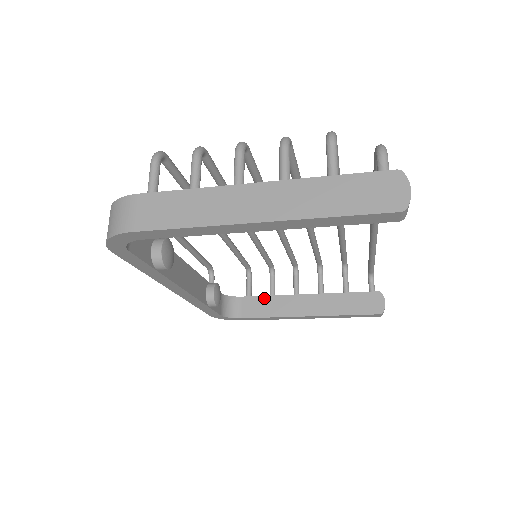
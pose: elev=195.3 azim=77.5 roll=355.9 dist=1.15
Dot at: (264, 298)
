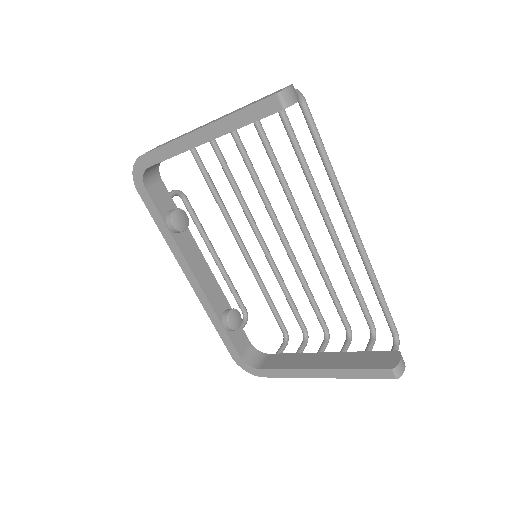
Dot at: (287, 355)
